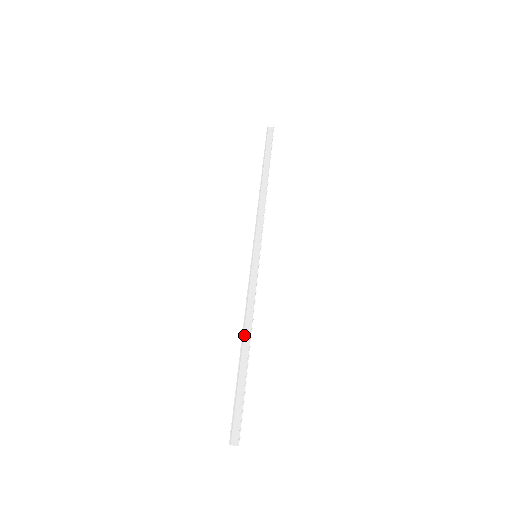
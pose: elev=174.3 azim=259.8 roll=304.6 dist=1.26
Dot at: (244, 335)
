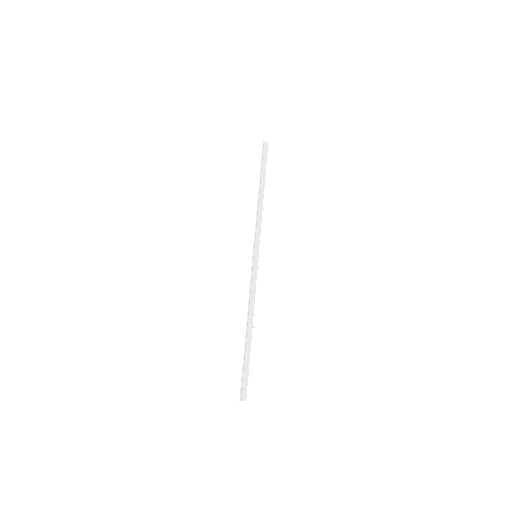
Dot at: (249, 319)
